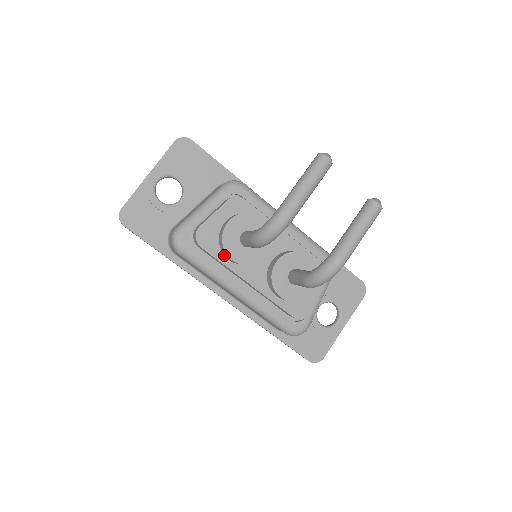
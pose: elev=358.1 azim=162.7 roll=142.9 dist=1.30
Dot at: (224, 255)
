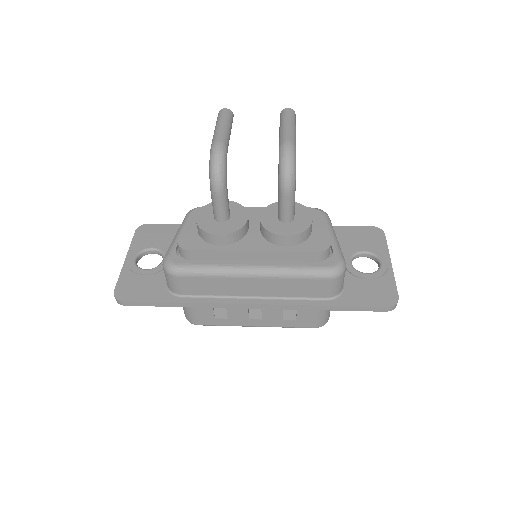
Dot at: (214, 245)
